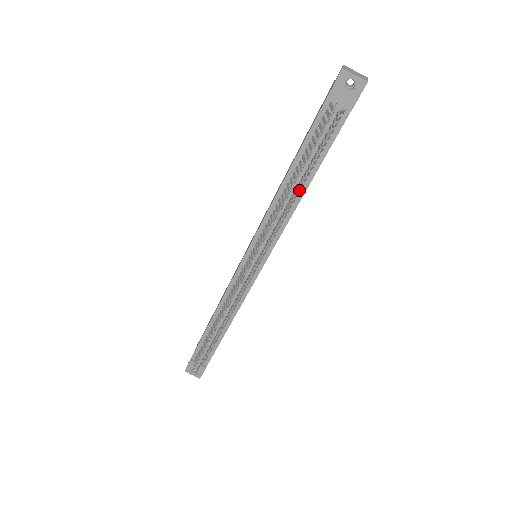
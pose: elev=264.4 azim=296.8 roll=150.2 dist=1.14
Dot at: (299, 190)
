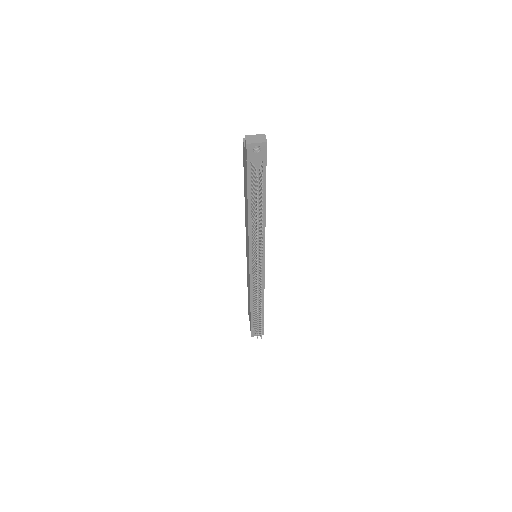
Dot at: occluded
